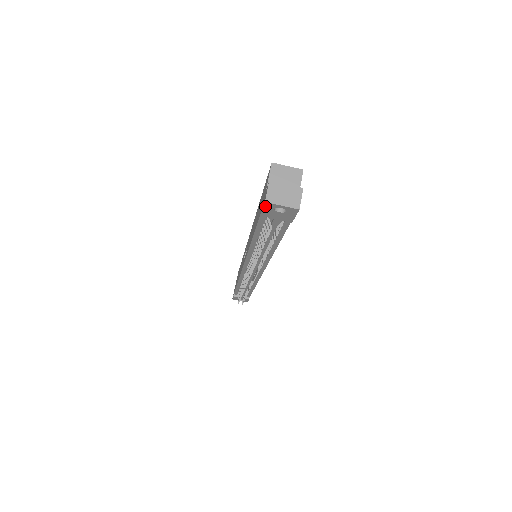
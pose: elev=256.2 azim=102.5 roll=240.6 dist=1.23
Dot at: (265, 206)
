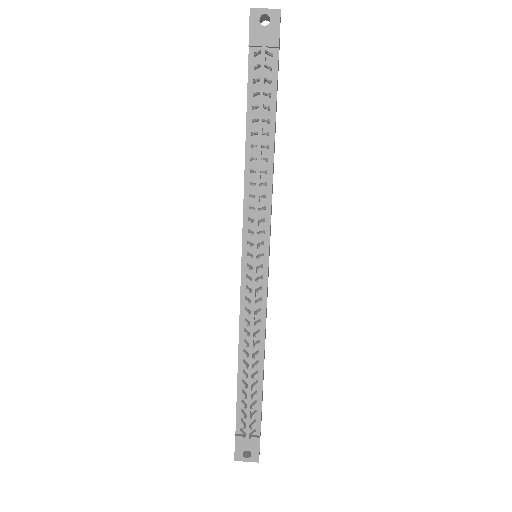
Dot at: (251, 19)
